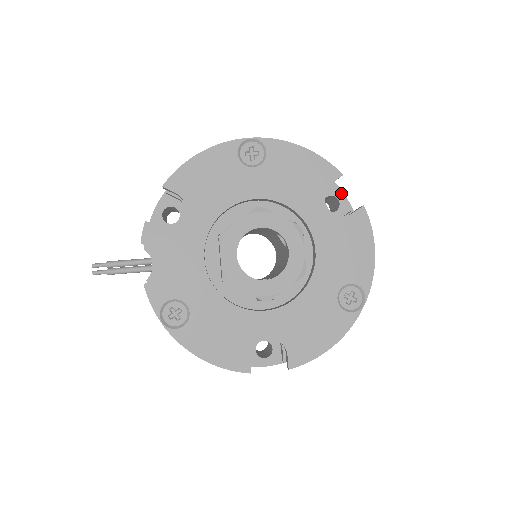
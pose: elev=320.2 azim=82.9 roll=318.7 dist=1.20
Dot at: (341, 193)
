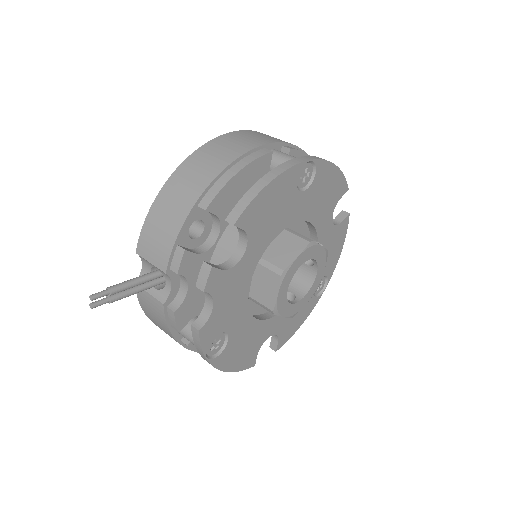
Dot at: occluded
